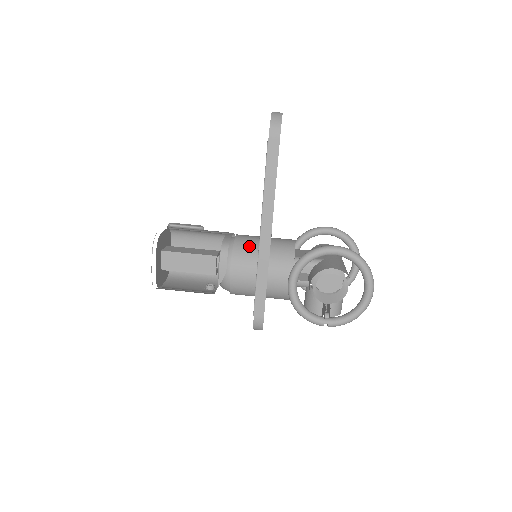
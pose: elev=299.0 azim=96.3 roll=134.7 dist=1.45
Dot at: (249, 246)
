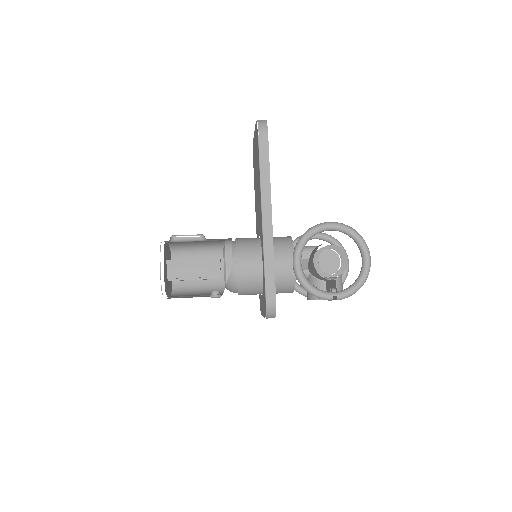
Dot at: (250, 241)
